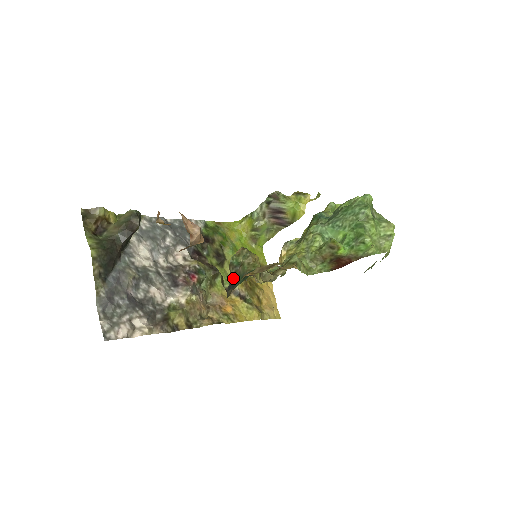
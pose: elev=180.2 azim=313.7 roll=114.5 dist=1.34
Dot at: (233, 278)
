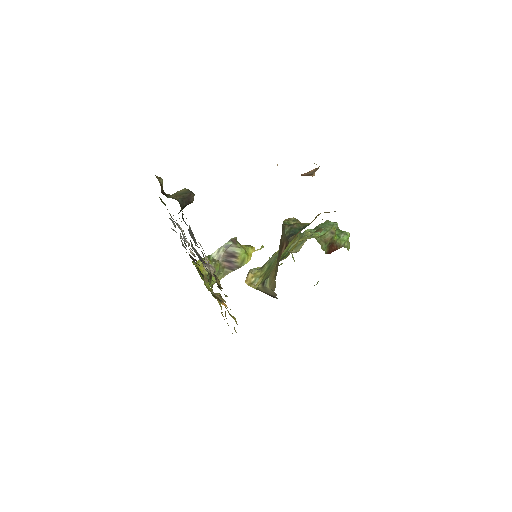
Dot at: (291, 231)
